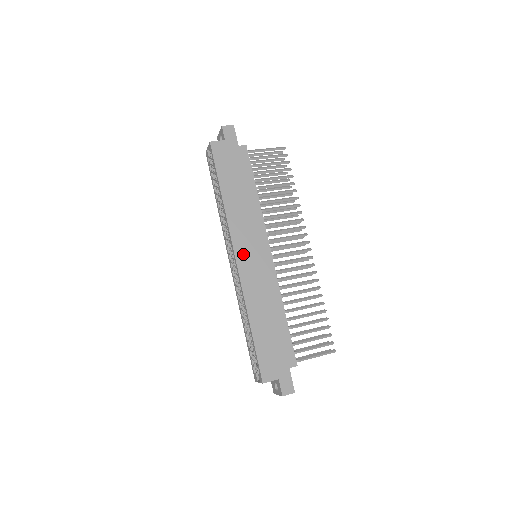
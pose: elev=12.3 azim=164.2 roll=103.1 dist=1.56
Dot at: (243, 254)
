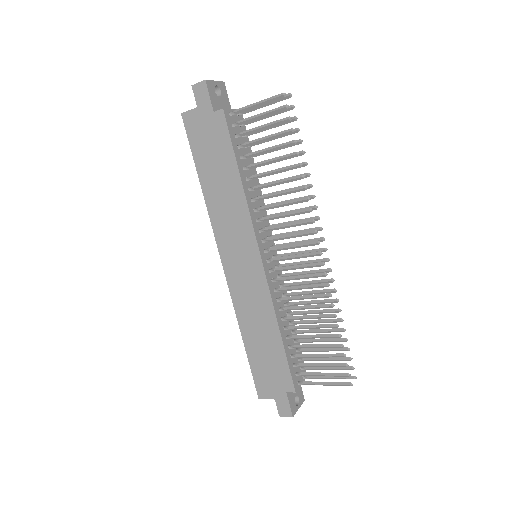
Dot at: (230, 260)
